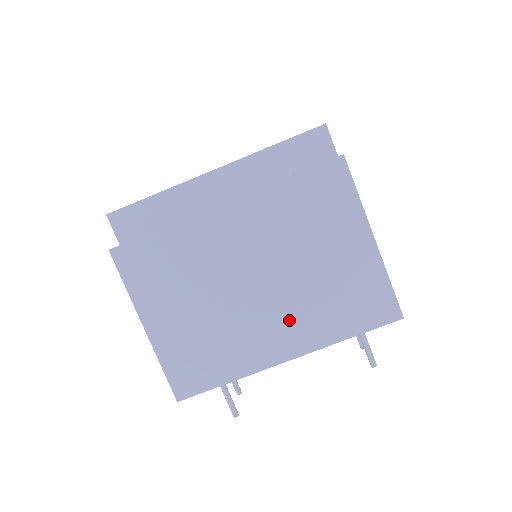
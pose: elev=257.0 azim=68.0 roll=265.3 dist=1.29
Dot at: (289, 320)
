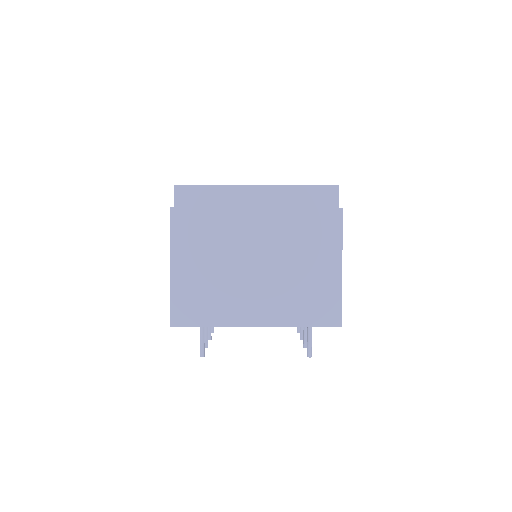
Dot at: (268, 300)
